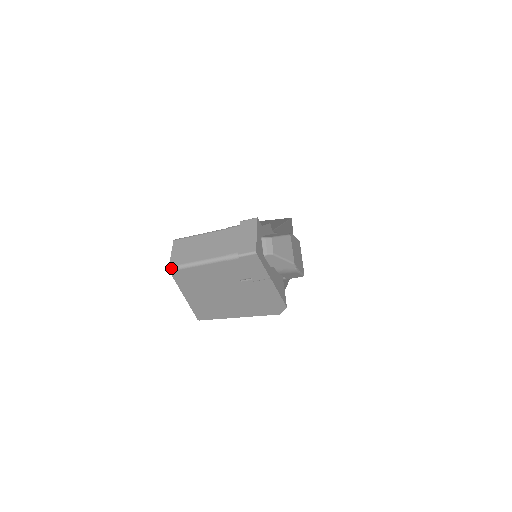
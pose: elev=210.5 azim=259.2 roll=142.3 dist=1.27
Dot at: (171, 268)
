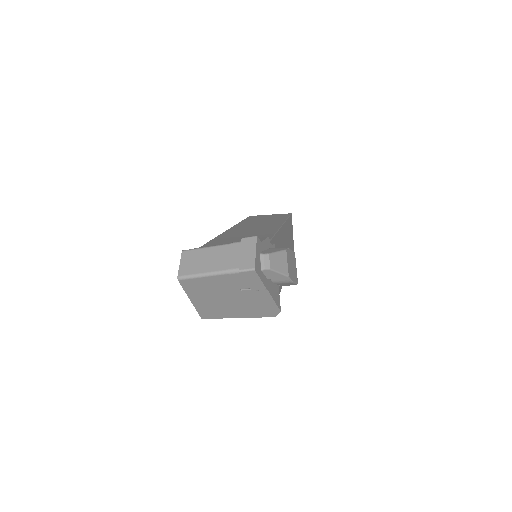
Dot at: (179, 278)
